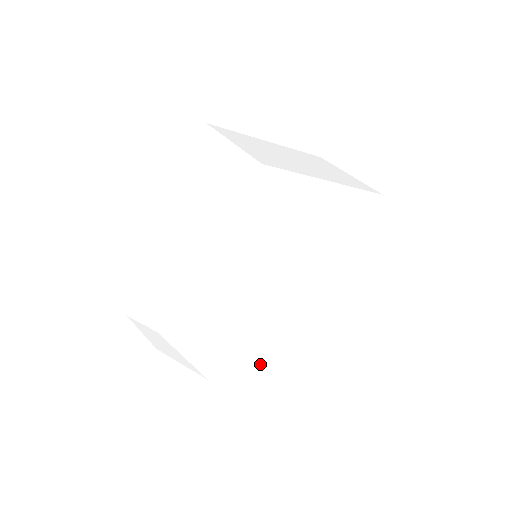
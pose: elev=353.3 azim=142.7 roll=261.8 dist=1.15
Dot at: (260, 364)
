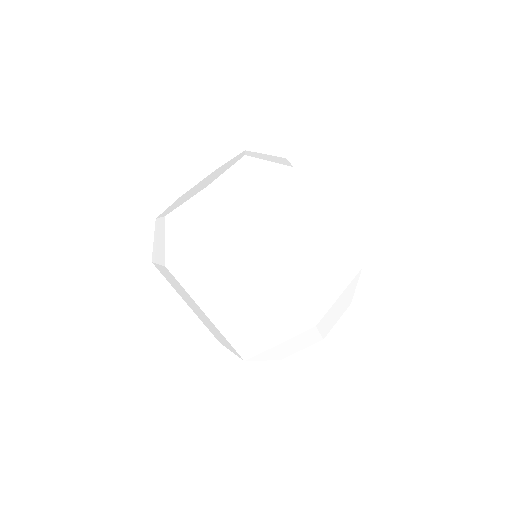
Dot at: (202, 291)
